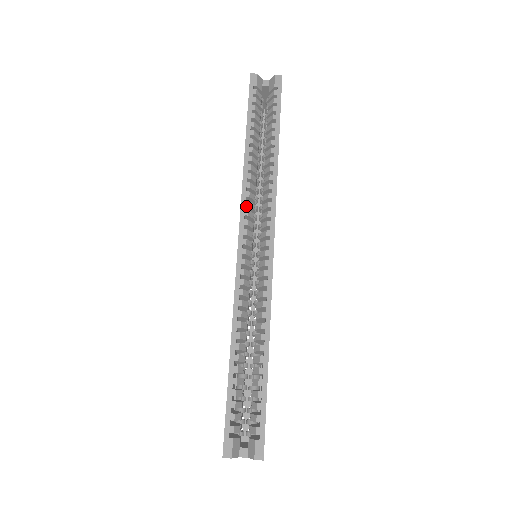
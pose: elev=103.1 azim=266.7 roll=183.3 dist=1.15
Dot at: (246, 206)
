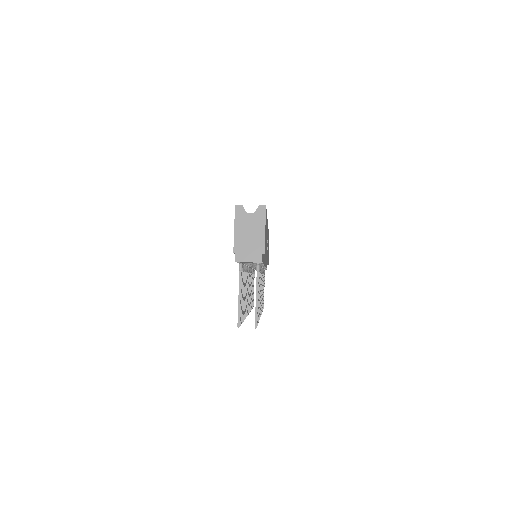
Dot at: occluded
